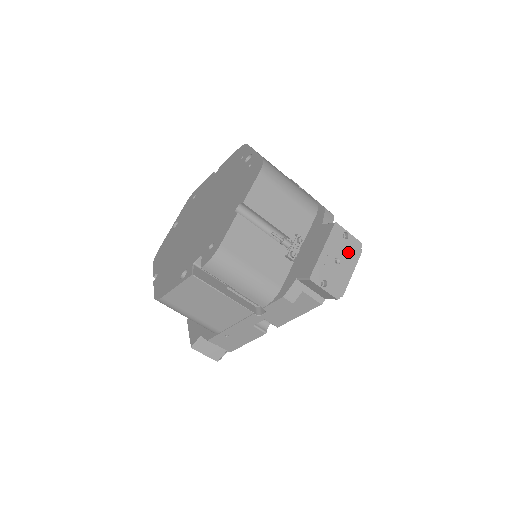
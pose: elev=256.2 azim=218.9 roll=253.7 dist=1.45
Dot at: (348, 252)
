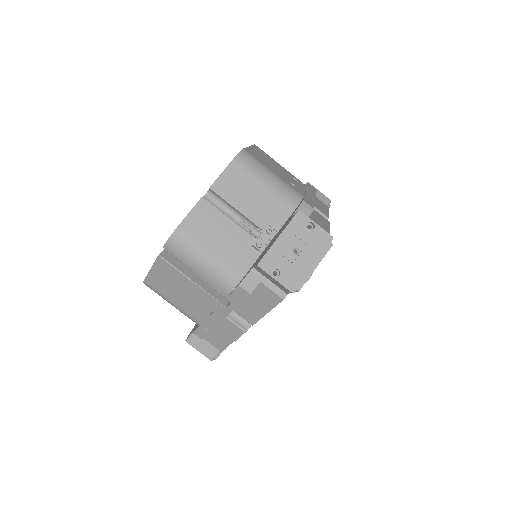
Dot at: (312, 244)
